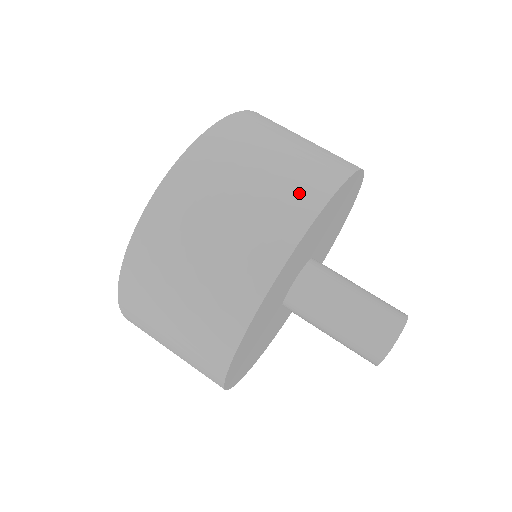
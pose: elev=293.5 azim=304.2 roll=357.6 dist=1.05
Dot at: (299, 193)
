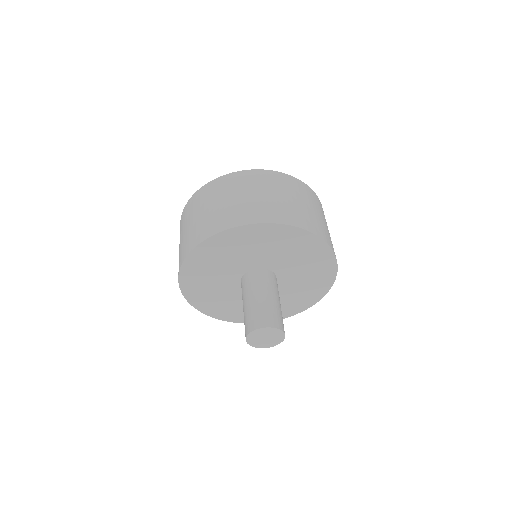
Dot at: (198, 233)
